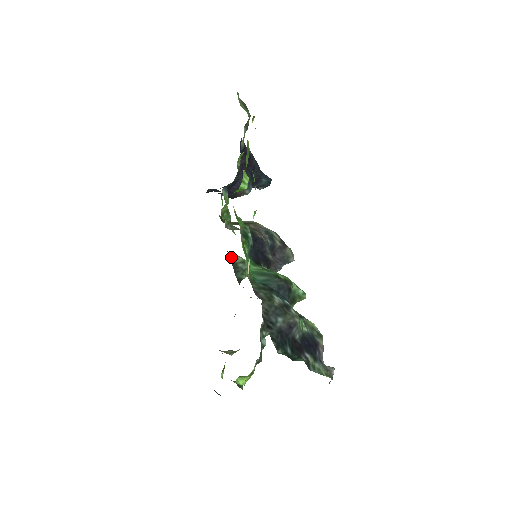
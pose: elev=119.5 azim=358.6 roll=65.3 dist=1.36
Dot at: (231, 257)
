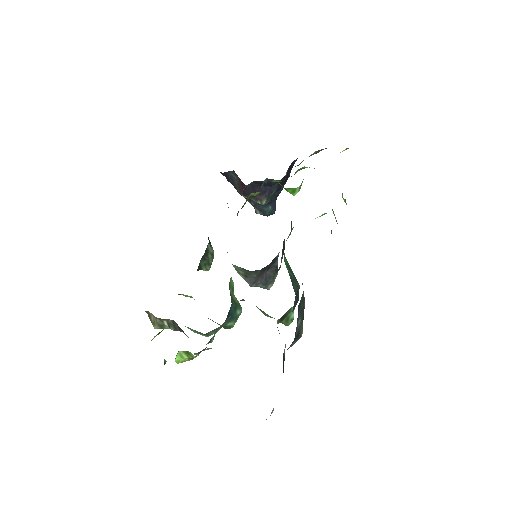
Dot at: occluded
